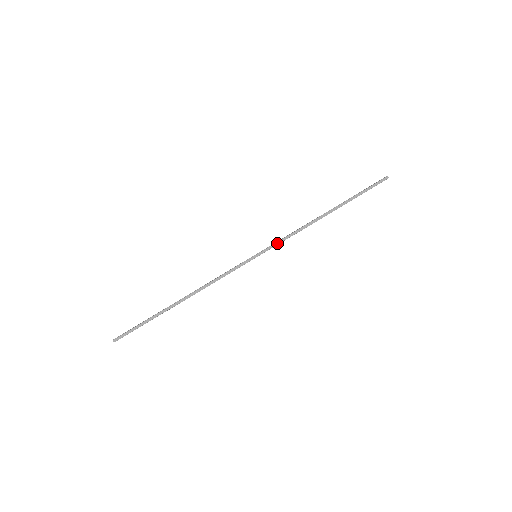
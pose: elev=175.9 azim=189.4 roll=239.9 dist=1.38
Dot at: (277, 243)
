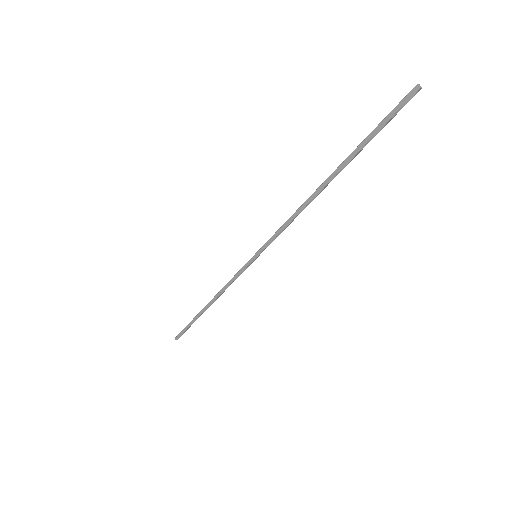
Dot at: (272, 238)
